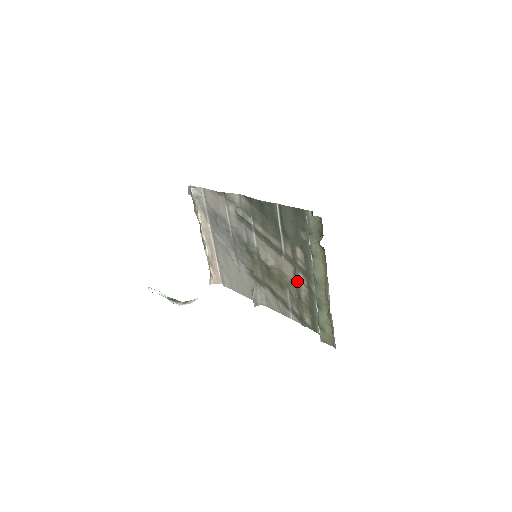
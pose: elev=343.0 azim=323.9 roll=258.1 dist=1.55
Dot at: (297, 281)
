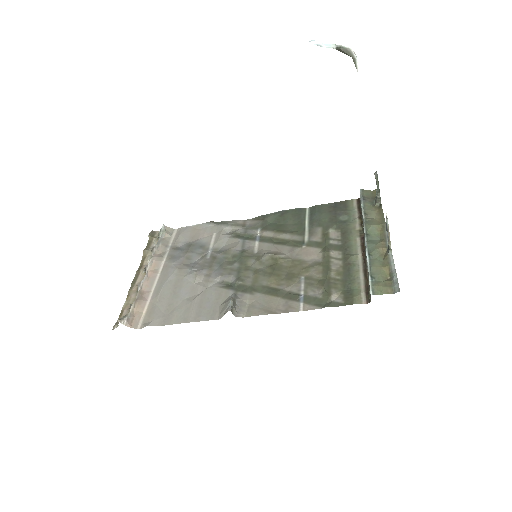
Dot at: (326, 257)
